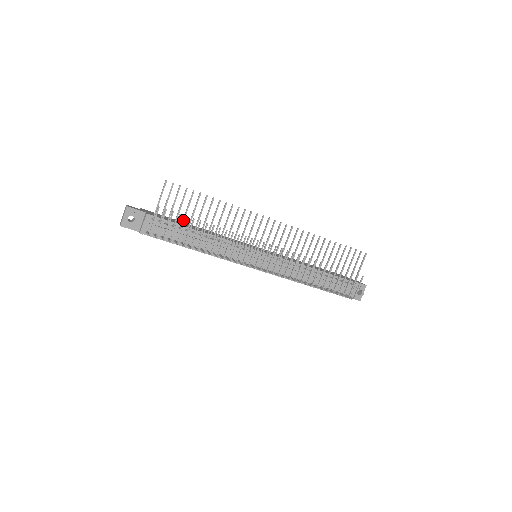
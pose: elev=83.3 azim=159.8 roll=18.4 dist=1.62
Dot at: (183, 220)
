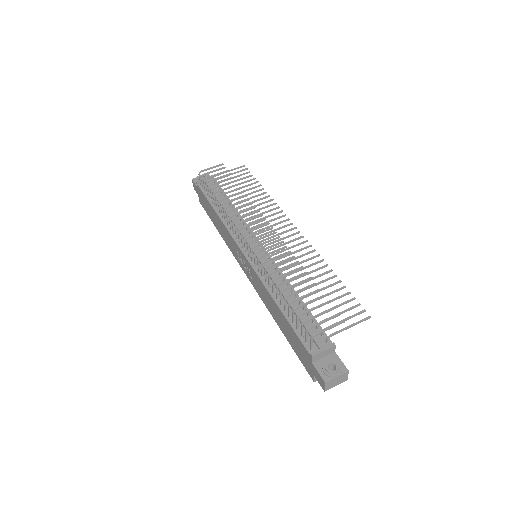
Dot at: occluded
